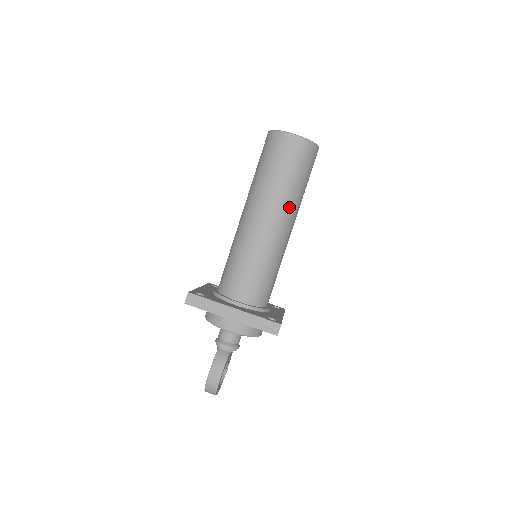
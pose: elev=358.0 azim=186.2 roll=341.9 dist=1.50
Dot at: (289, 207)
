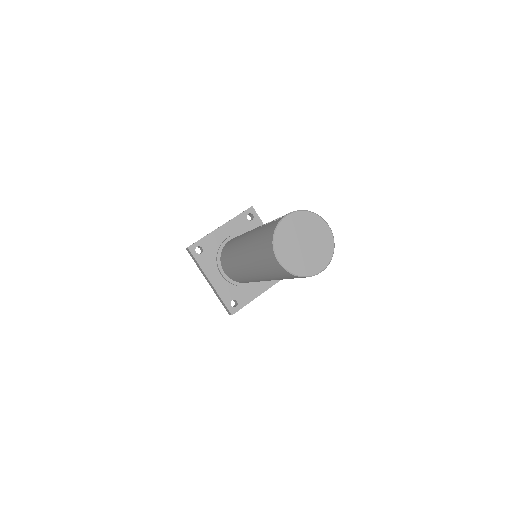
Dot at: (268, 279)
